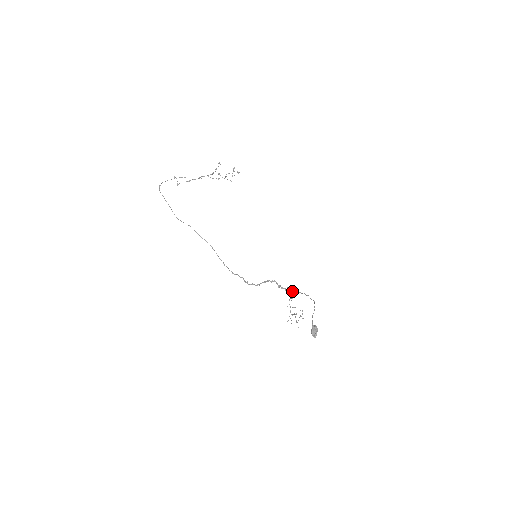
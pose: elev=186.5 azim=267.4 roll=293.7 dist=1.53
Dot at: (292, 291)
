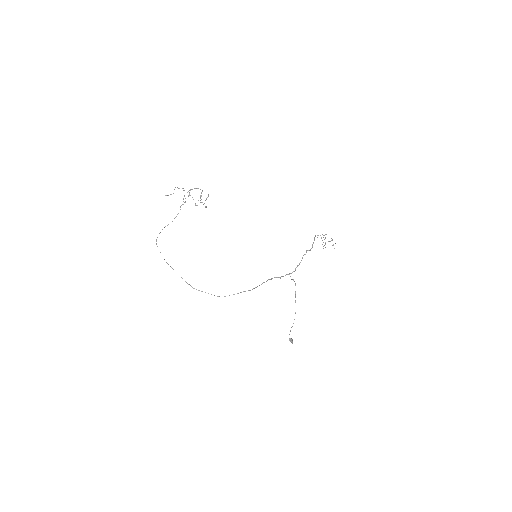
Dot at: occluded
